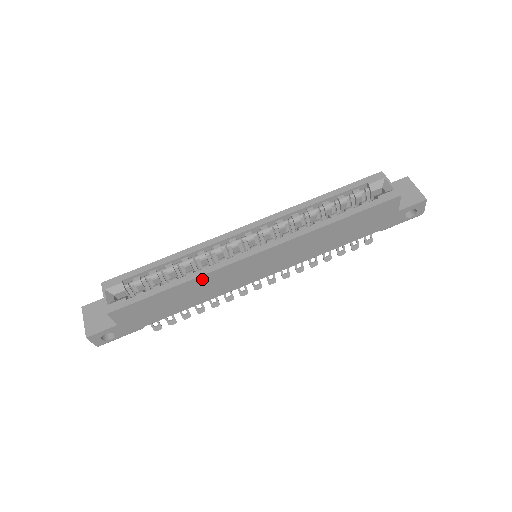
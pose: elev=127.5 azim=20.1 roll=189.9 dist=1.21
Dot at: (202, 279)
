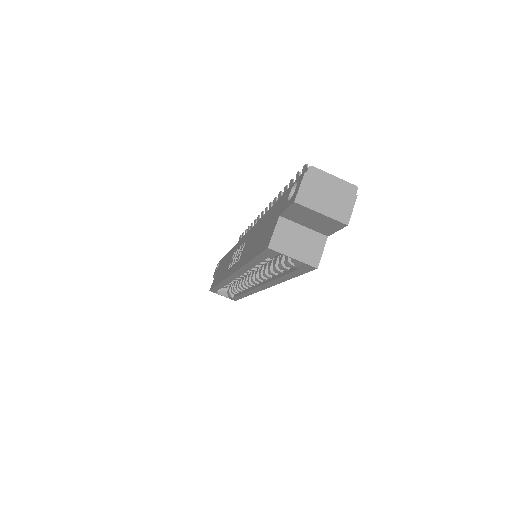
Dot at: occluded
